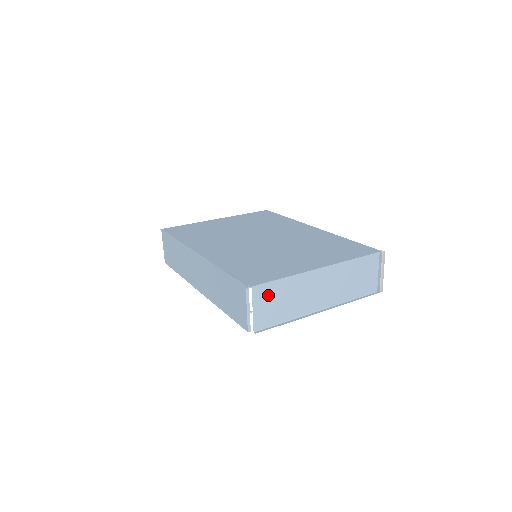
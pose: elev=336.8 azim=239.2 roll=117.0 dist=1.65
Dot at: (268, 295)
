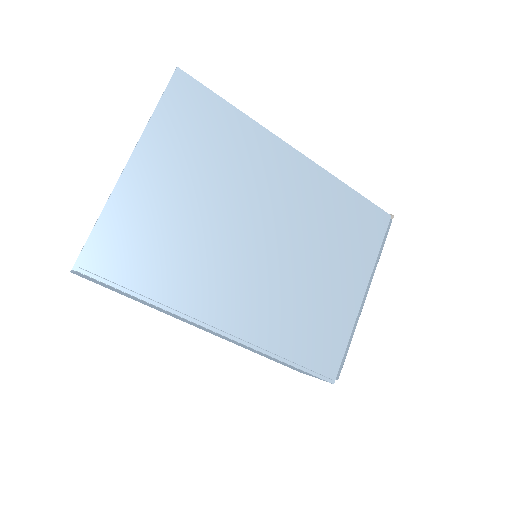
Dot at: occluded
